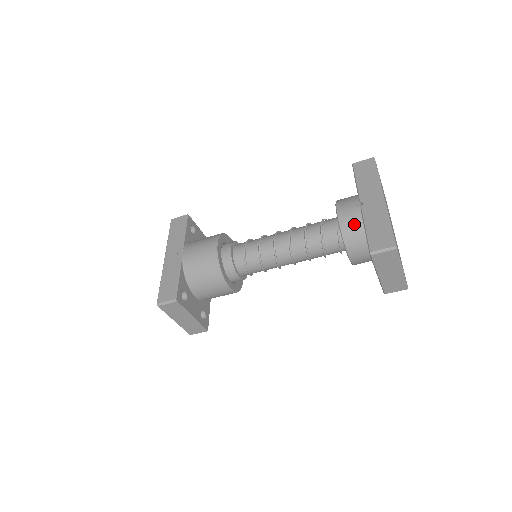
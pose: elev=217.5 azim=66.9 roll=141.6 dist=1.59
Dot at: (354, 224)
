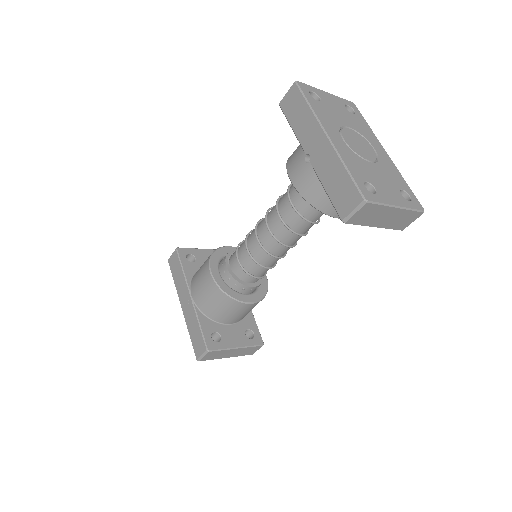
Dot at: (314, 186)
